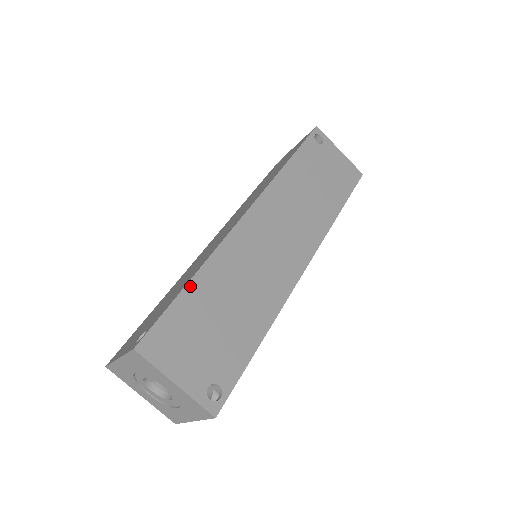
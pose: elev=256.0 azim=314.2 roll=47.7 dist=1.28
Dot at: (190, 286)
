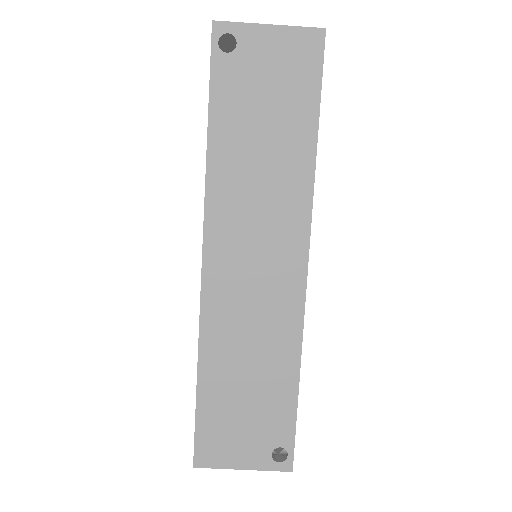
Dot at: (200, 387)
